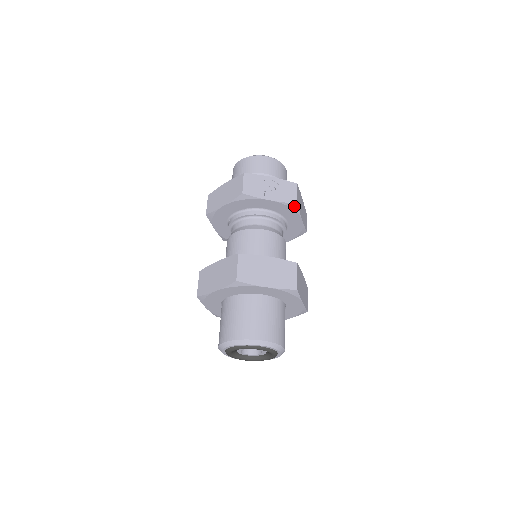
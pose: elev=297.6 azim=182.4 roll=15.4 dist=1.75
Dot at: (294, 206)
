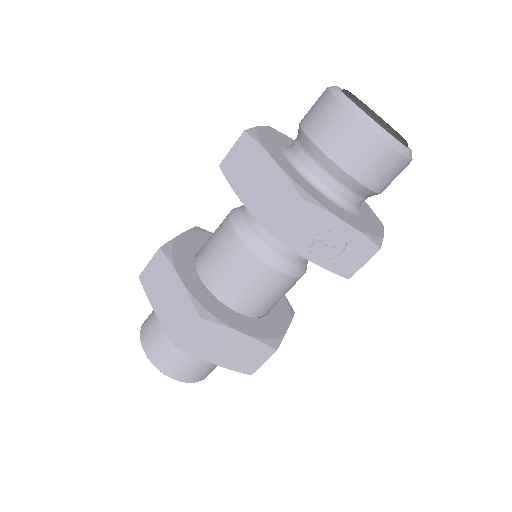
Dot at: (344, 275)
